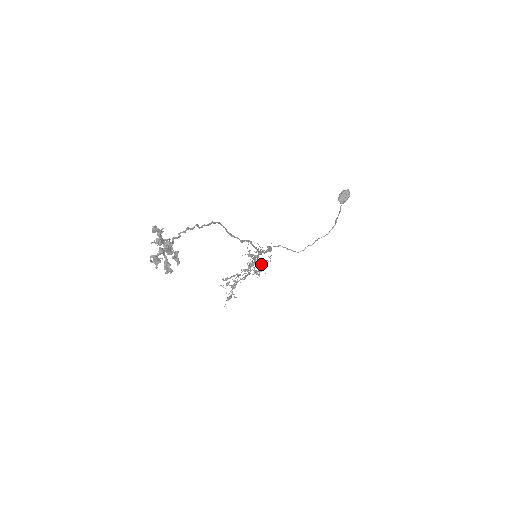
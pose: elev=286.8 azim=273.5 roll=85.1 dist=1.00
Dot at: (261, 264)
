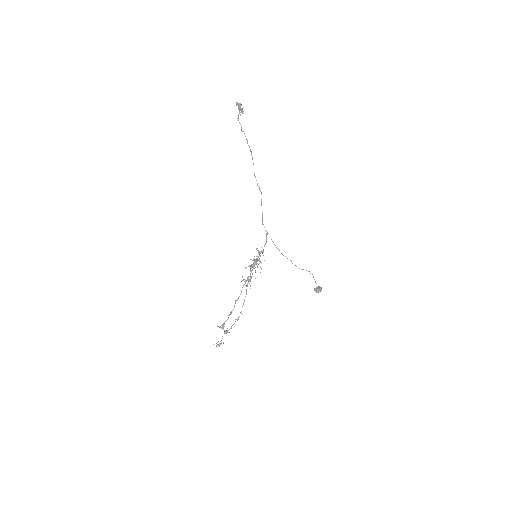
Dot at: occluded
